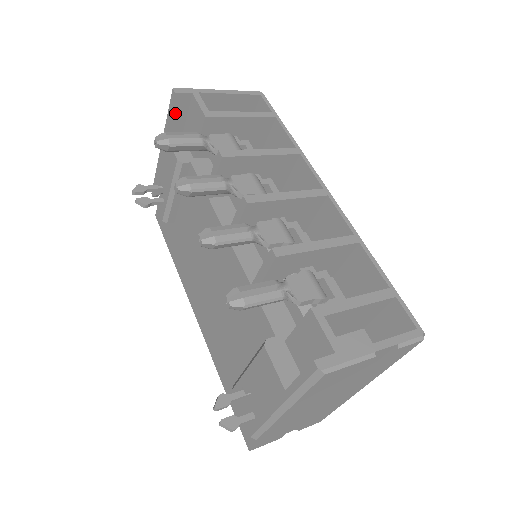
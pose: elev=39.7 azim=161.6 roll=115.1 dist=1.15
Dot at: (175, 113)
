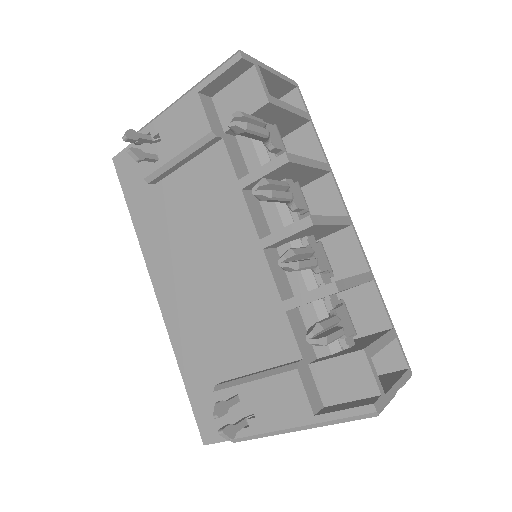
Dot at: (224, 76)
